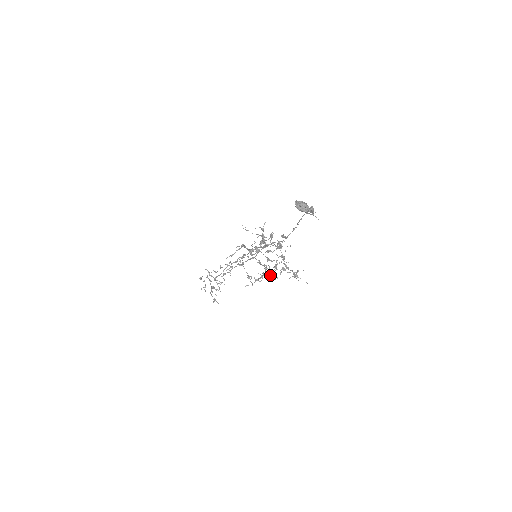
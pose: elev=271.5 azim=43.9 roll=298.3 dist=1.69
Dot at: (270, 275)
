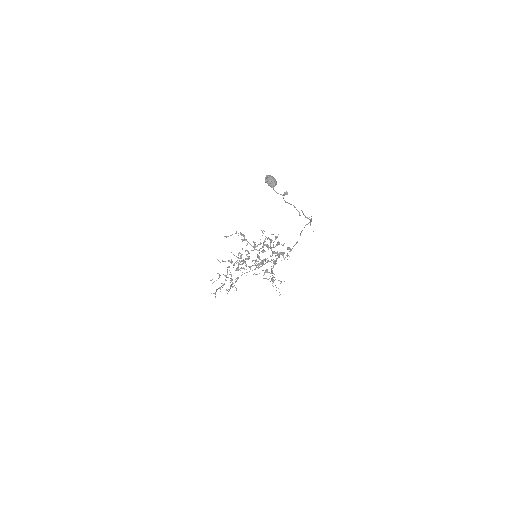
Dot at: (243, 262)
